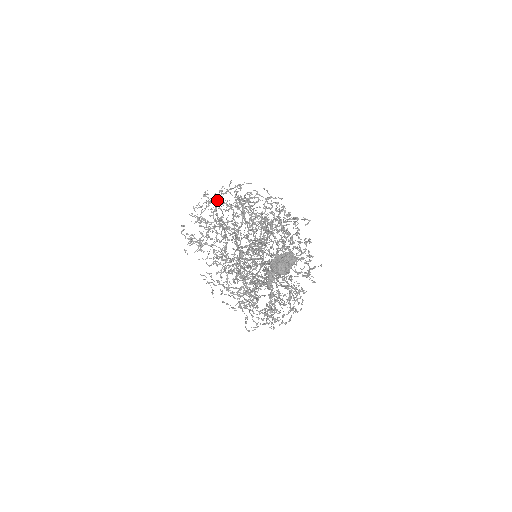
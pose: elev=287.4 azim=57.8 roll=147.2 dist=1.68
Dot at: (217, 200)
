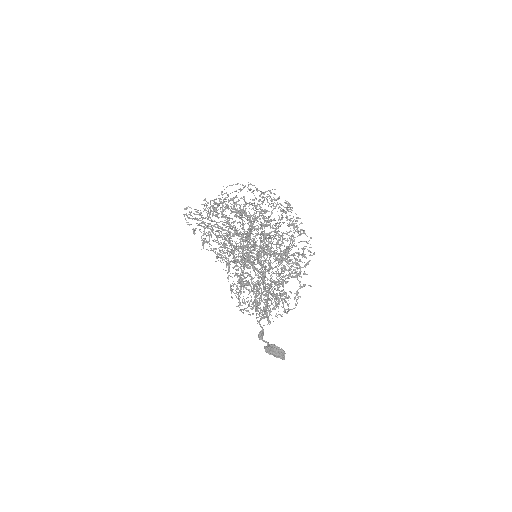
Dot at: (227, 235)
